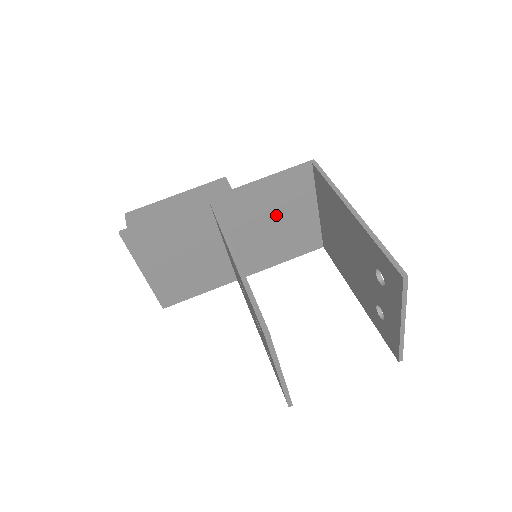
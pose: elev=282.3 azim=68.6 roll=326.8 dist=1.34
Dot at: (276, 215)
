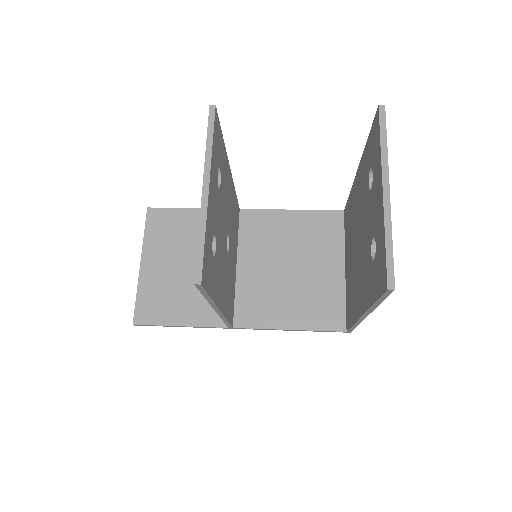
Dot at: (296, 255)
